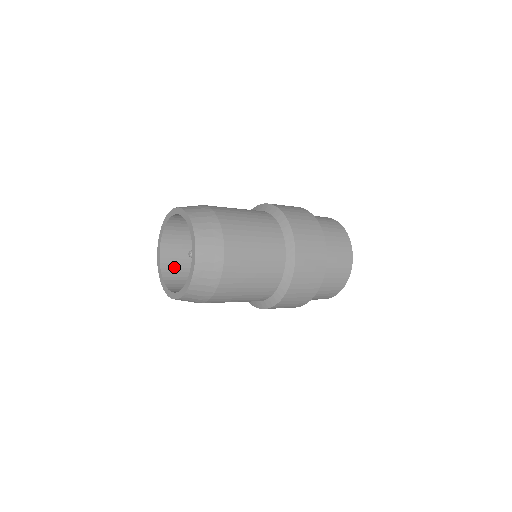
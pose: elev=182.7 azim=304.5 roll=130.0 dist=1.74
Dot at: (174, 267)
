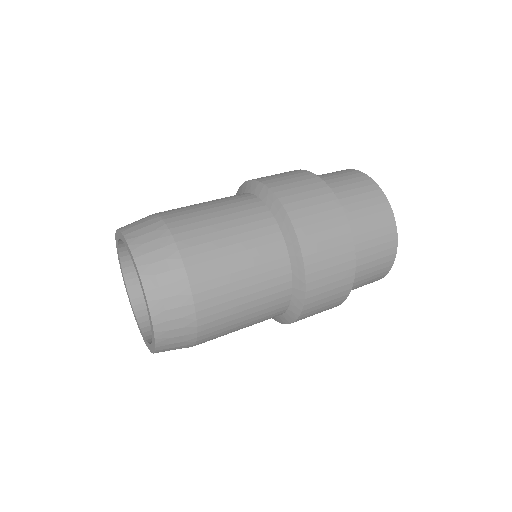
Dot at: occluded
